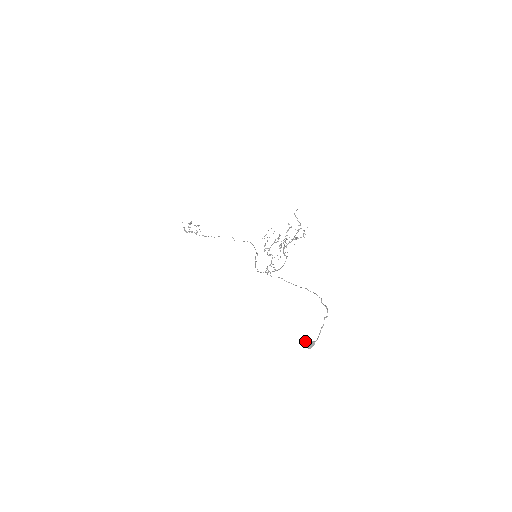
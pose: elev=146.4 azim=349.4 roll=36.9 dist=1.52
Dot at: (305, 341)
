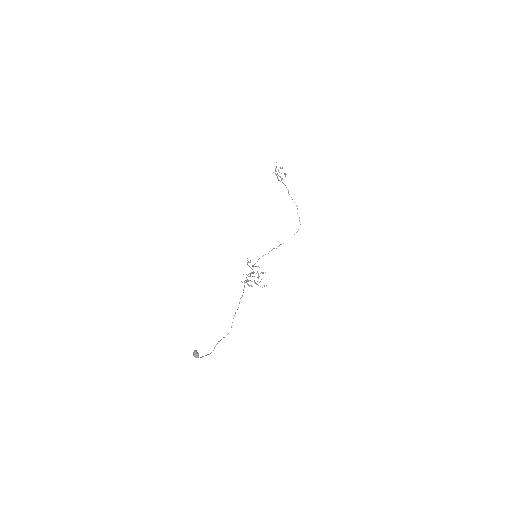
Dot at: (195, 350)
